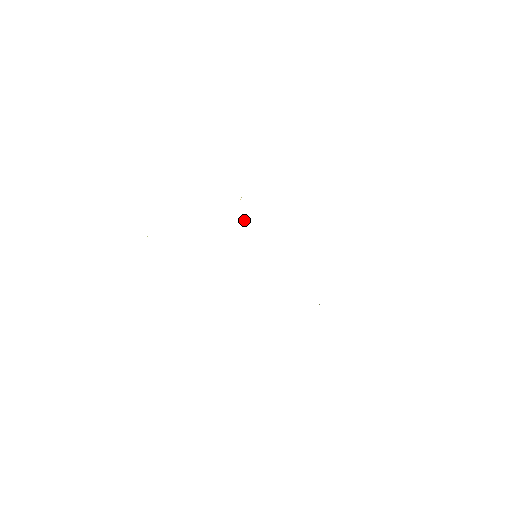
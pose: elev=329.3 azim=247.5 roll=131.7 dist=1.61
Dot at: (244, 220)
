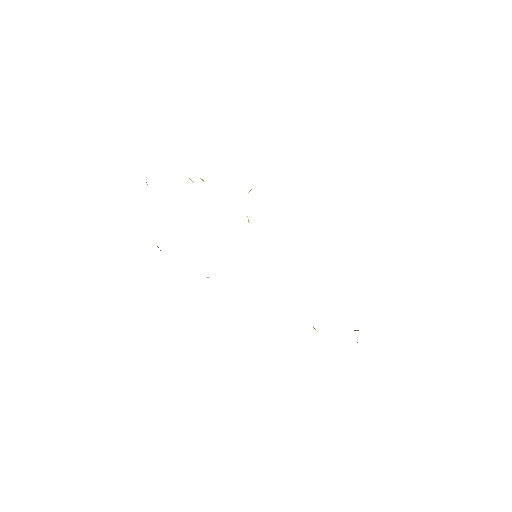
Dot at: occluded
